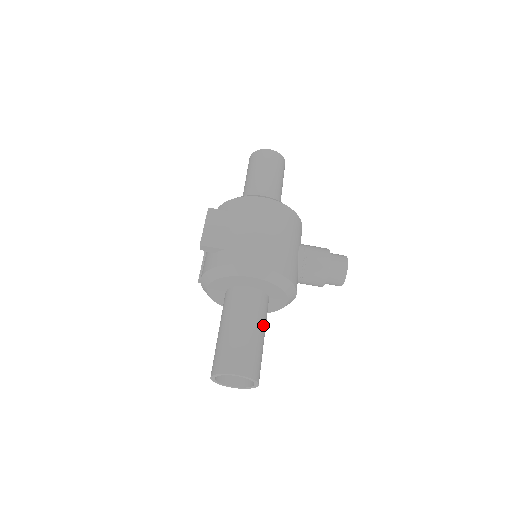
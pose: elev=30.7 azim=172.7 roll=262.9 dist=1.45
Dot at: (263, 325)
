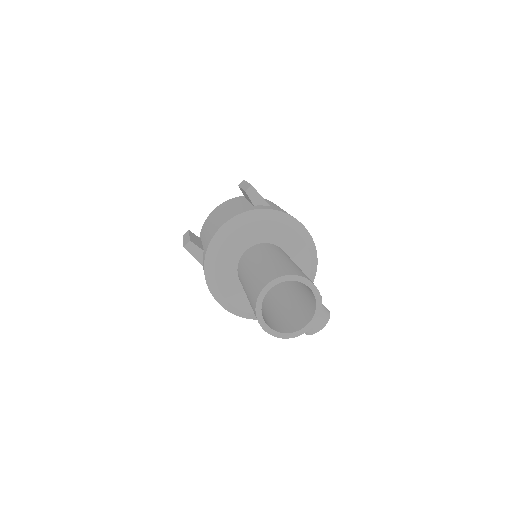
Dot at: occluded
